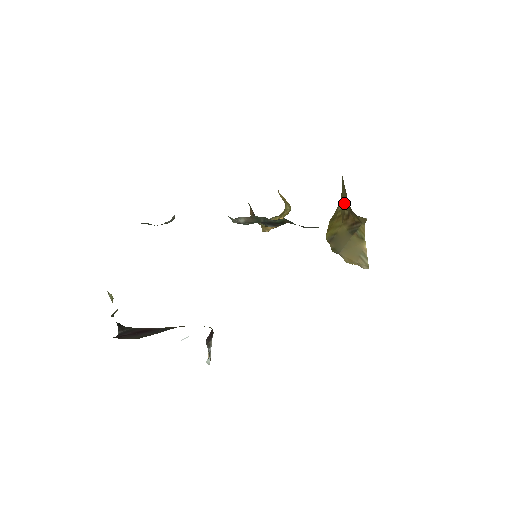
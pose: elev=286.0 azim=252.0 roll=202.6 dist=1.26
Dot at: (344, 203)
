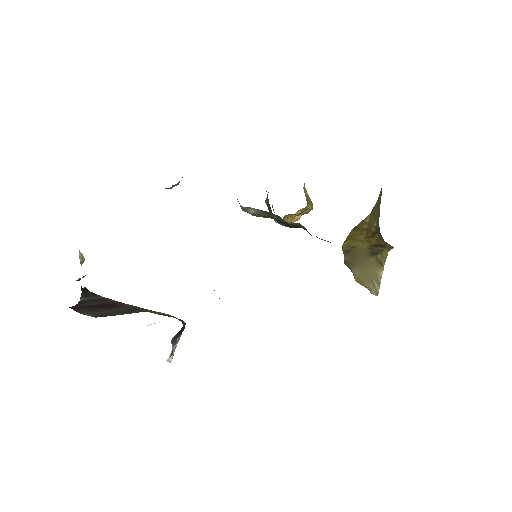
Dot at: (374, 218)
